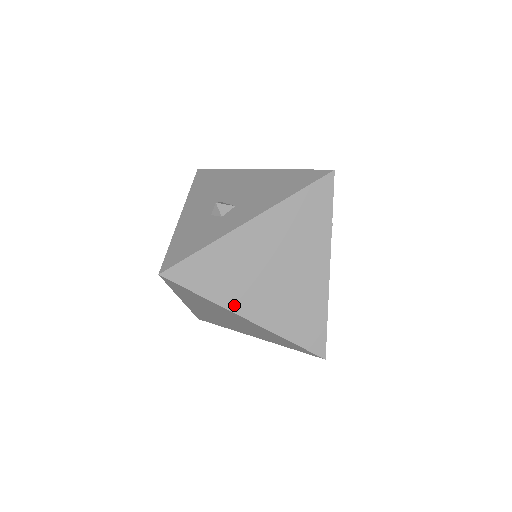
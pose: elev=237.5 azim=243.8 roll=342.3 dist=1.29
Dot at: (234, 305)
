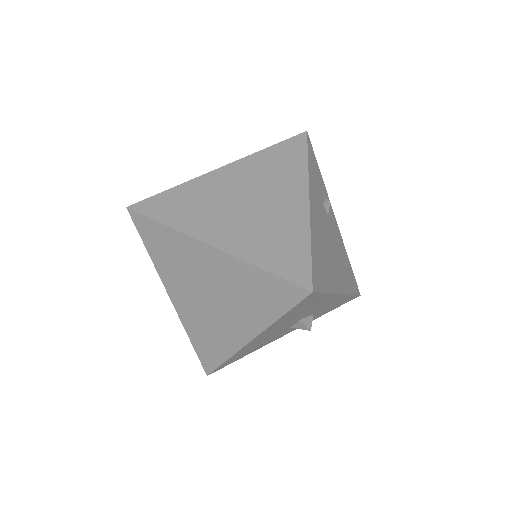
Dot at: (196, 231)
